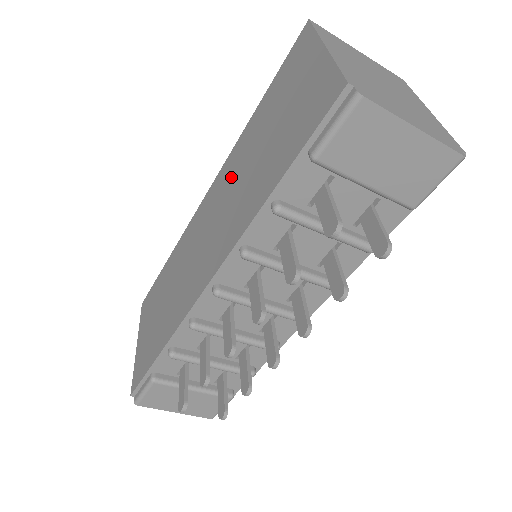
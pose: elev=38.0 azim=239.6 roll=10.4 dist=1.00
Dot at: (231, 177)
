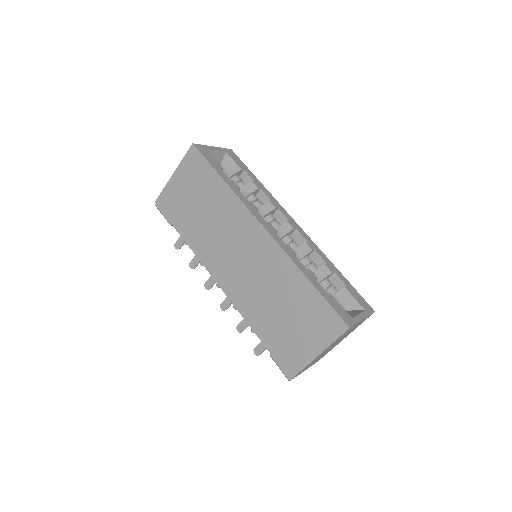
Dot at: (269, 272)
